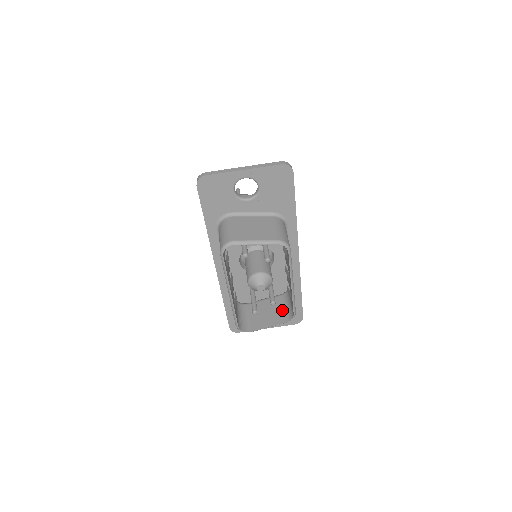
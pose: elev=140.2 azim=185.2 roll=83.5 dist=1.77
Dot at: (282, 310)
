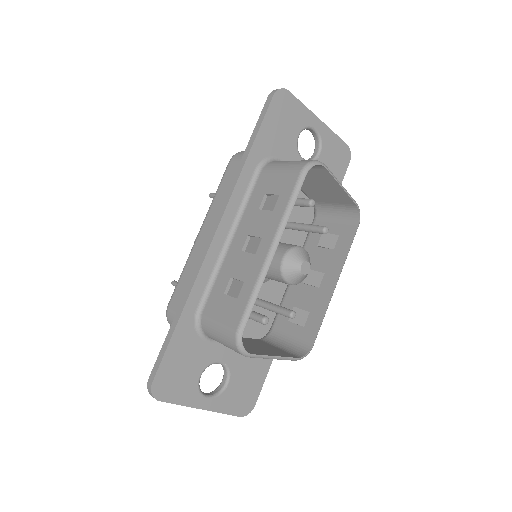
Dot at: (278, 348)
